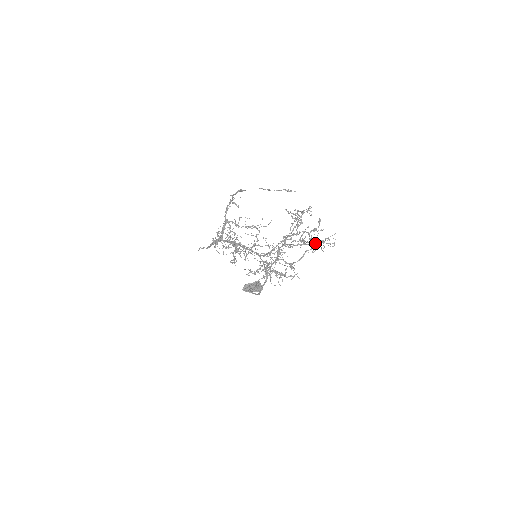
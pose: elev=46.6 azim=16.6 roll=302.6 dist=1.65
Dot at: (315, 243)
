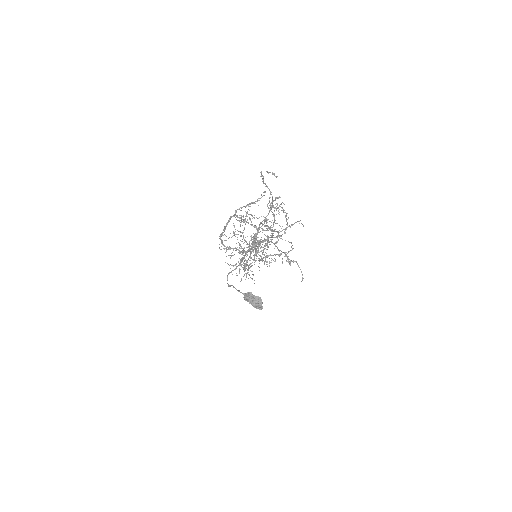
Dot at: (255, 227)
